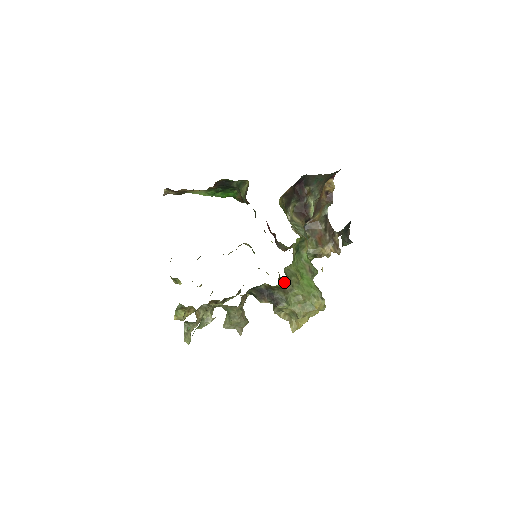
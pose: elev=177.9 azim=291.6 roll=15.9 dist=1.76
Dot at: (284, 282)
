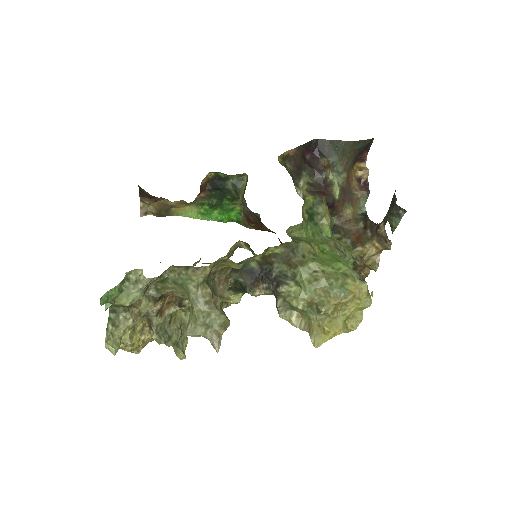
Dot at: (286, 245)
